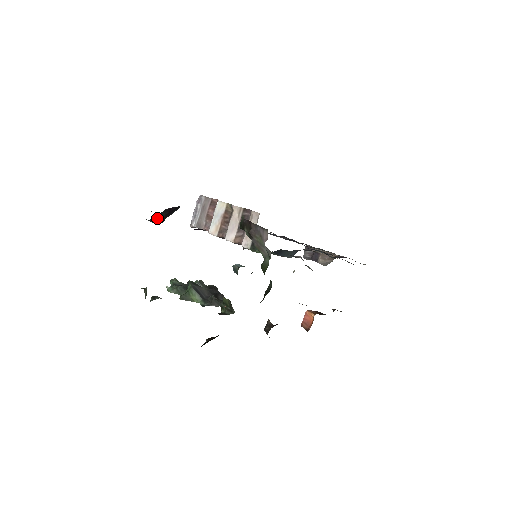
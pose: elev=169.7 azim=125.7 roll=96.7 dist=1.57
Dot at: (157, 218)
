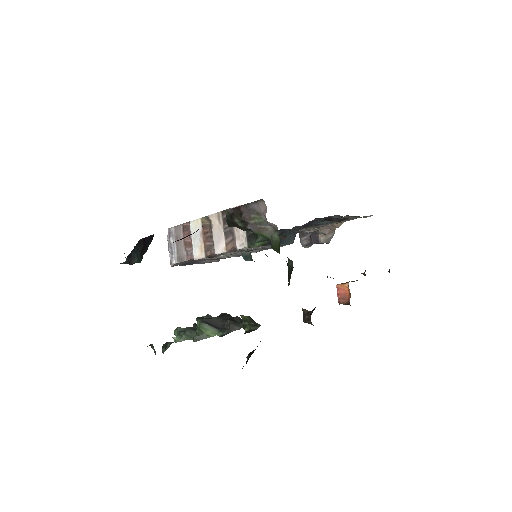
Dot at: (133, 256)
